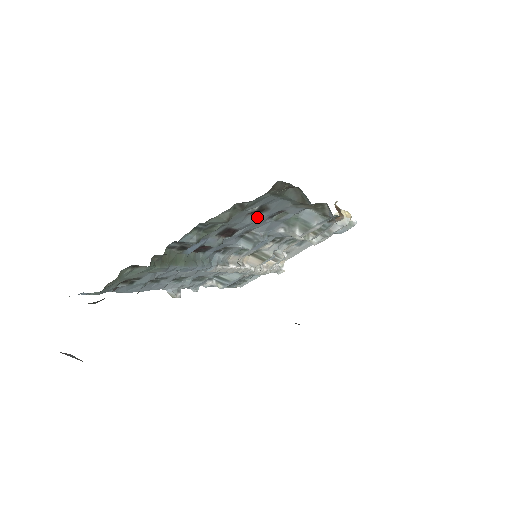
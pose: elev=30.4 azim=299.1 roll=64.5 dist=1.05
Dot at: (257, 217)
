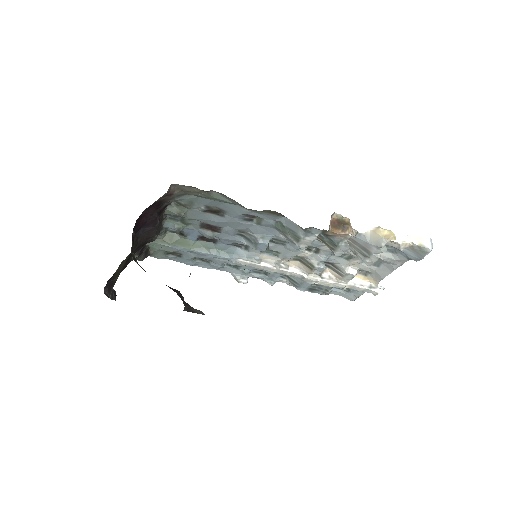
Dot at: (223, 217)
